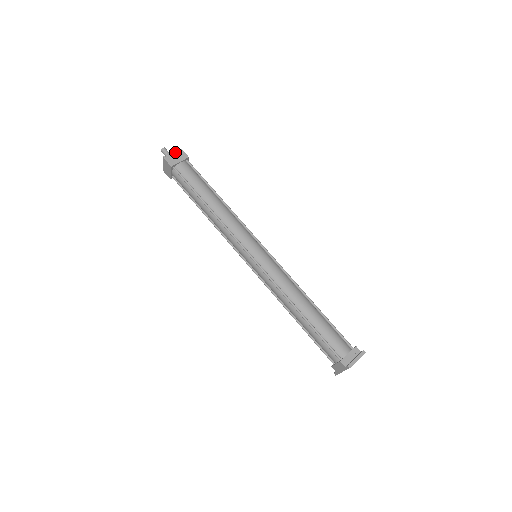
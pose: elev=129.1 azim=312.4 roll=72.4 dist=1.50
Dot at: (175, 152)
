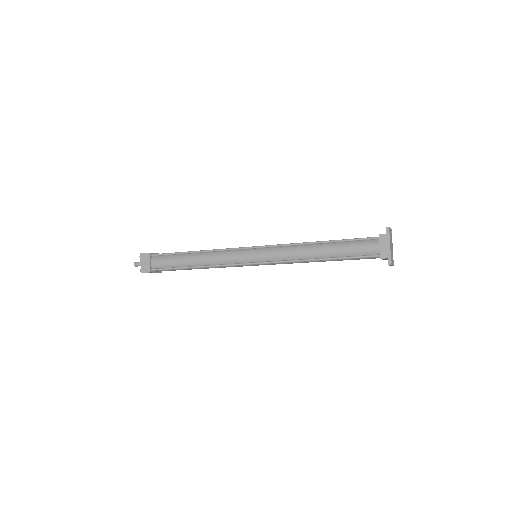
Dot at: occluded
